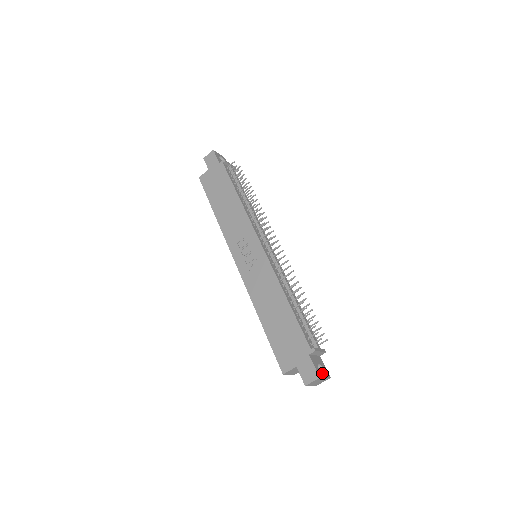
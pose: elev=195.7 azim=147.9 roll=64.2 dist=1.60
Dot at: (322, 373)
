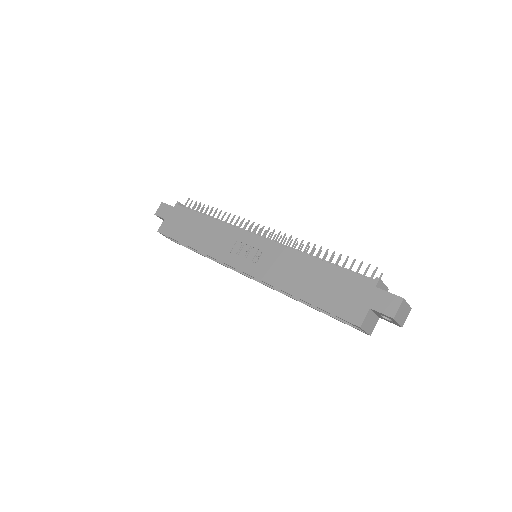
Dot at: occluded
